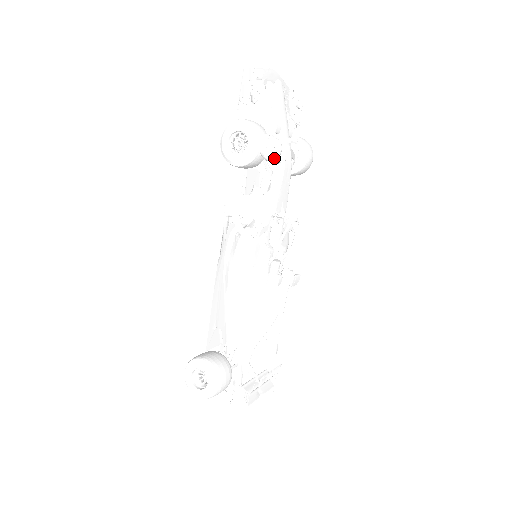
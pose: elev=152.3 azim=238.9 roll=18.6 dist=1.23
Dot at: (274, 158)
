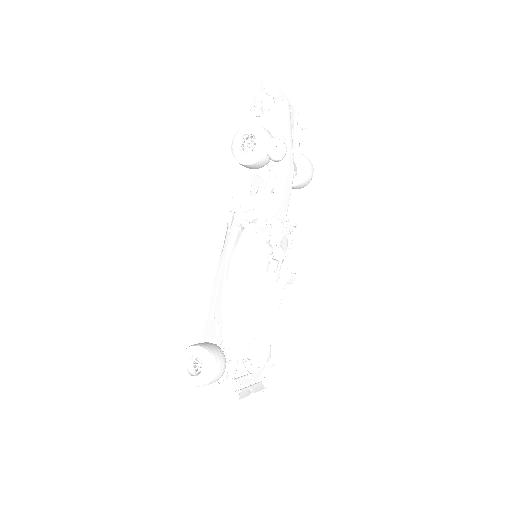
Dot at: (279, 158)
